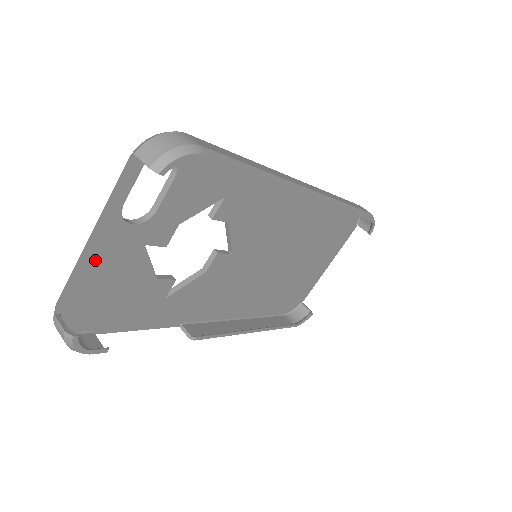
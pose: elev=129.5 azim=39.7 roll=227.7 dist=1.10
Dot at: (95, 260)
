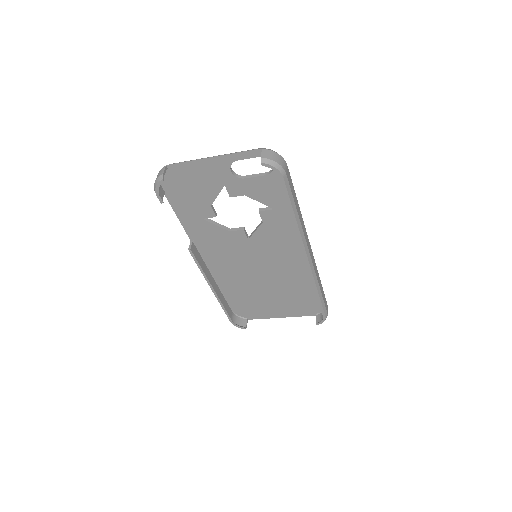
Dot at: (204, 166)
